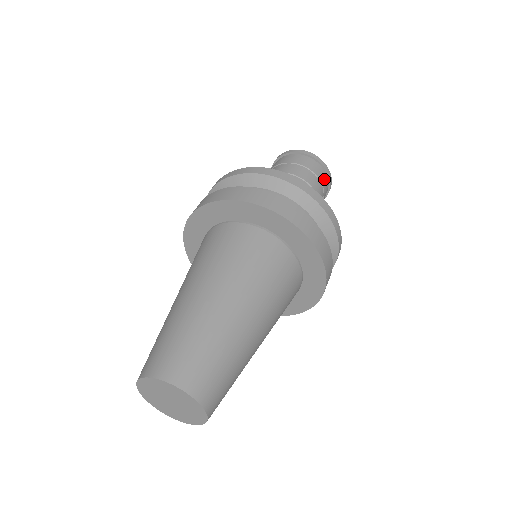
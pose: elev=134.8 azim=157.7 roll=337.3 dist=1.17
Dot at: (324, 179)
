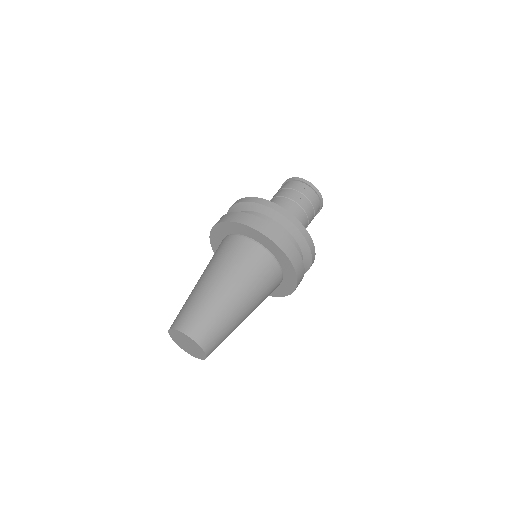
Dot at: (317, 211)
